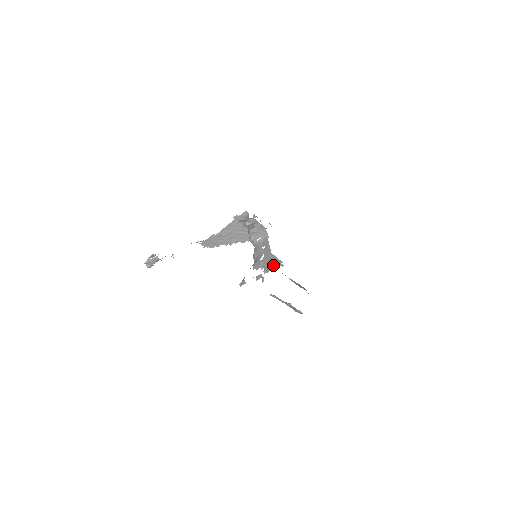
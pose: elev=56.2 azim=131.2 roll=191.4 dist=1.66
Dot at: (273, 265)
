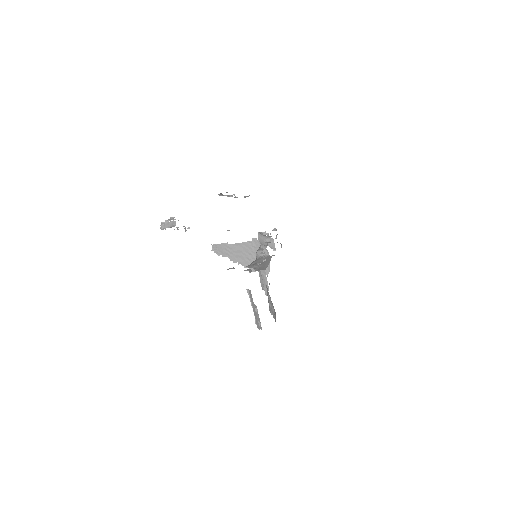
Dot at: (265, 268)
